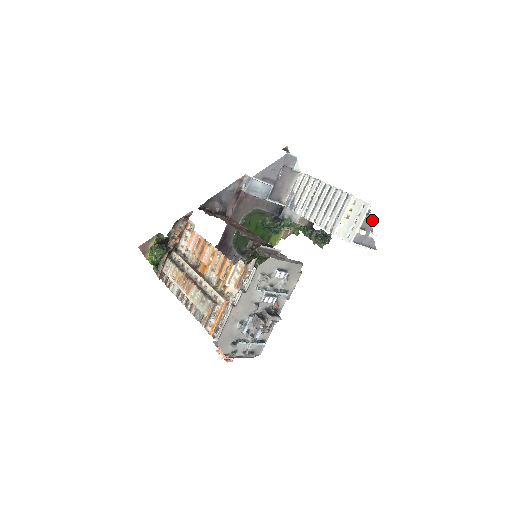
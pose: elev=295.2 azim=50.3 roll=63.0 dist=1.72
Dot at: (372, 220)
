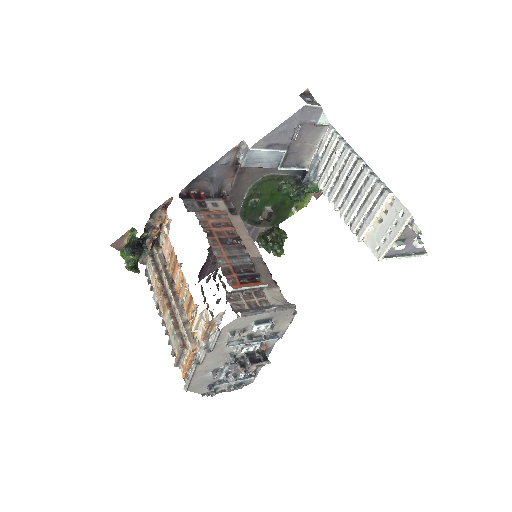
Dot at: (415, 232)
